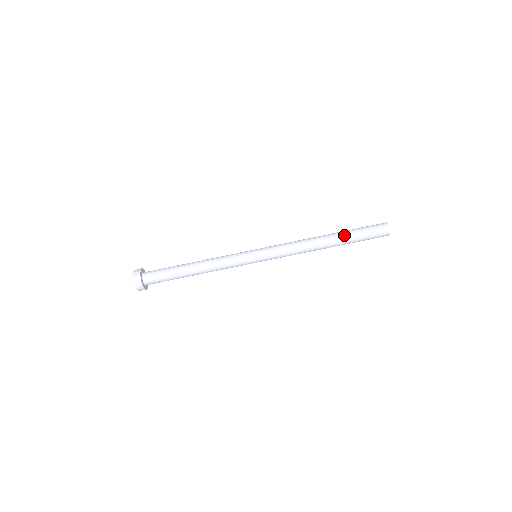
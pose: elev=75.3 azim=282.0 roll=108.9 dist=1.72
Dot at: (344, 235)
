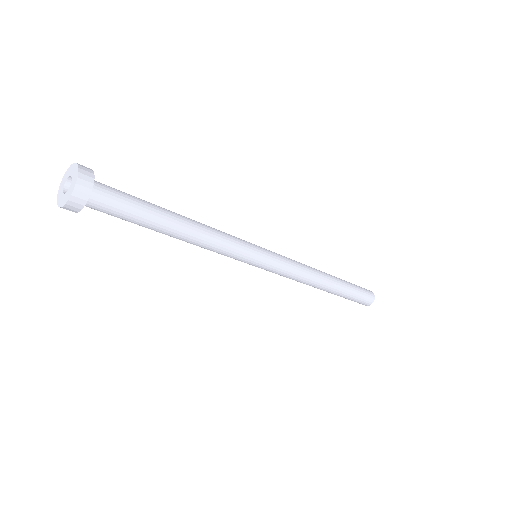
Dot at: occluded
